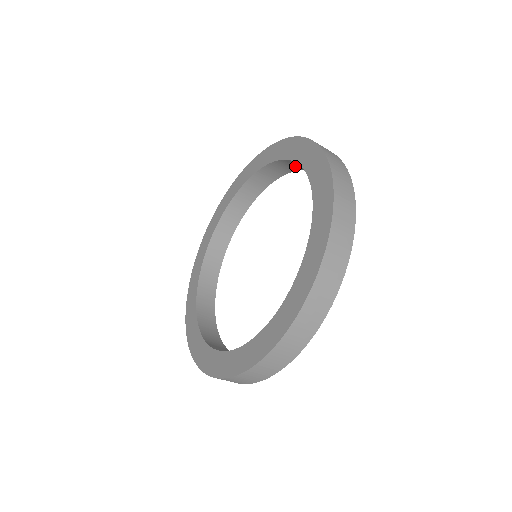
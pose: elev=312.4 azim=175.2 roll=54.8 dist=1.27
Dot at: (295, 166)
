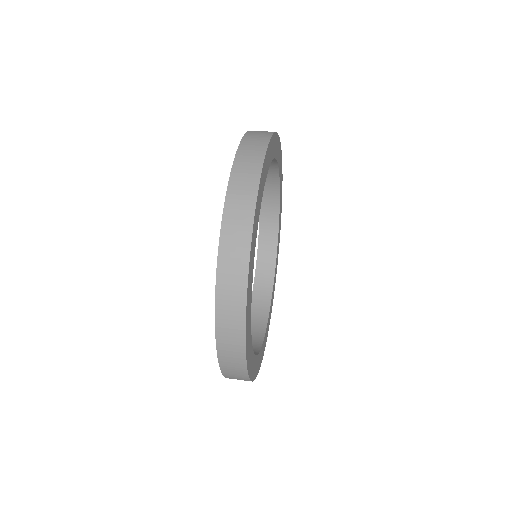
Dot at: occluded
